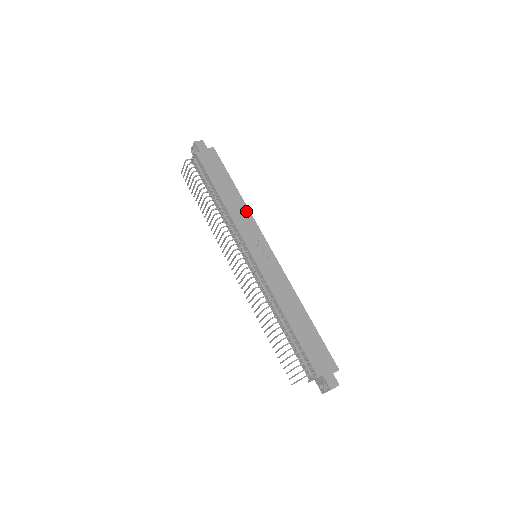
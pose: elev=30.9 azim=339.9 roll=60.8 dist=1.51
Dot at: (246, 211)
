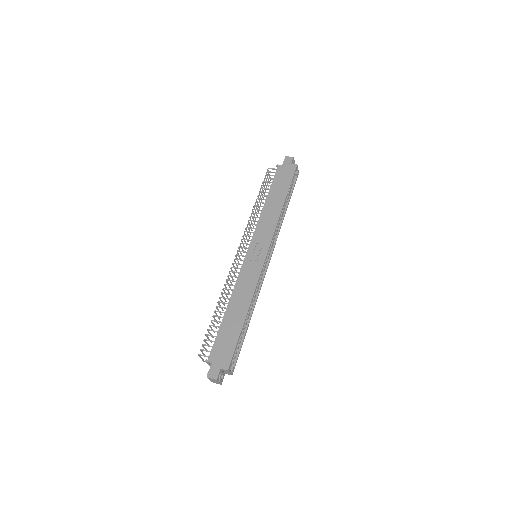
Dot at: (275, 219)
